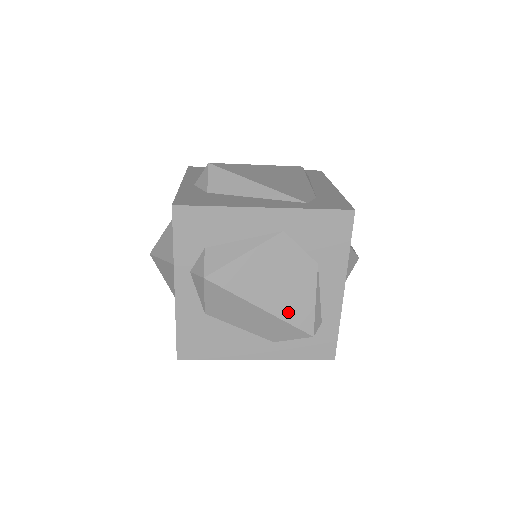
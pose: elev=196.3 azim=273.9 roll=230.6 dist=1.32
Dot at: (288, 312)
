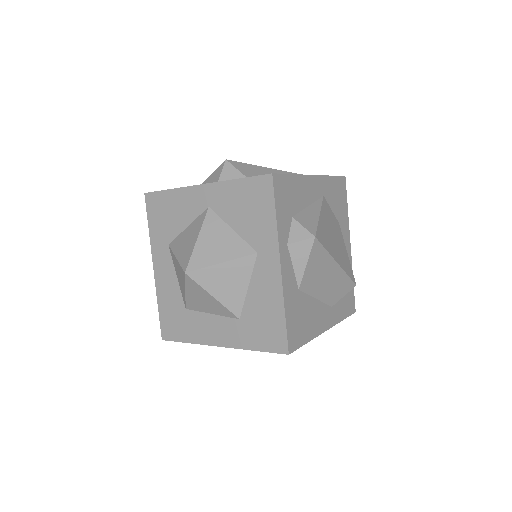
Dot at: (345, 265)
